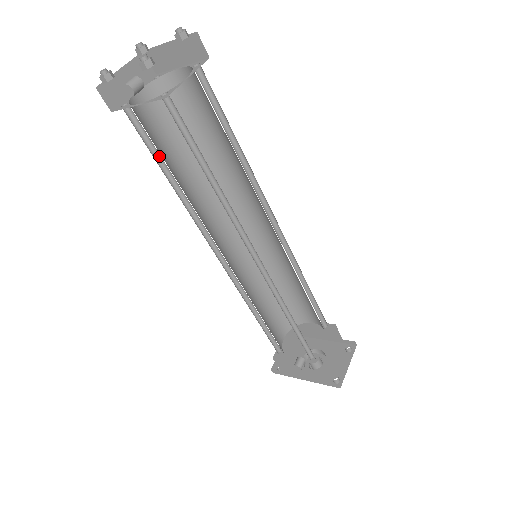
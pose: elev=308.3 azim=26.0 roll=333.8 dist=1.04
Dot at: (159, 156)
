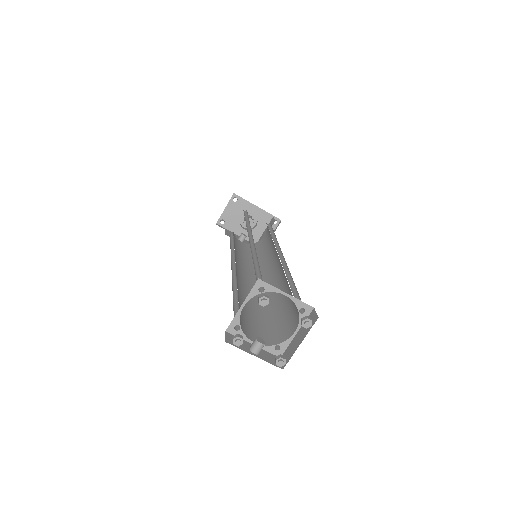
Dot at: occluded
